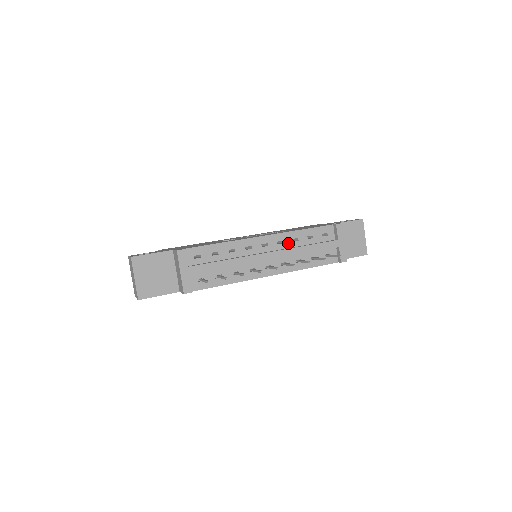
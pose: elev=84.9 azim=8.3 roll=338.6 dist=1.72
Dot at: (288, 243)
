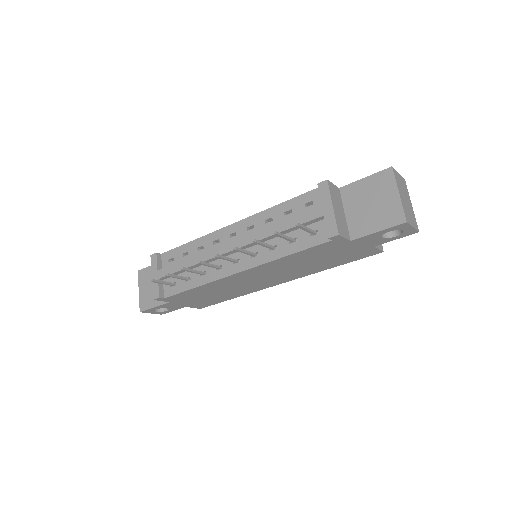
Dot at: (260, 227)
